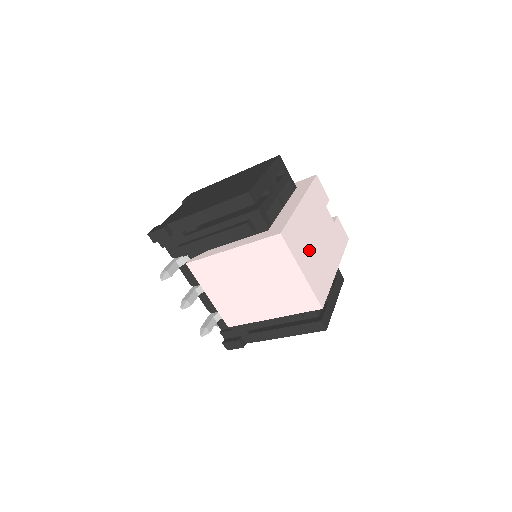
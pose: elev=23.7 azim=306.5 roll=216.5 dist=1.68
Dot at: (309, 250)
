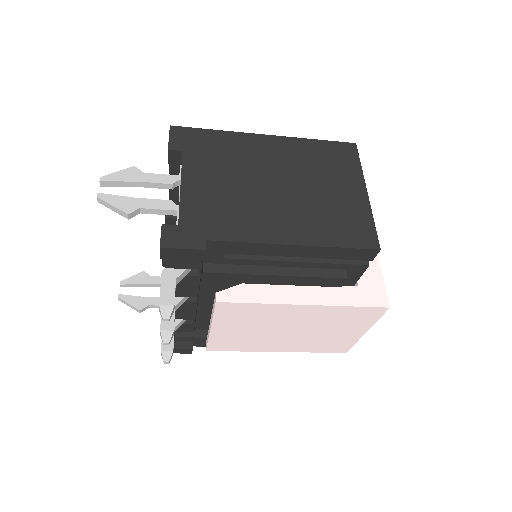
Dot at: occluded
